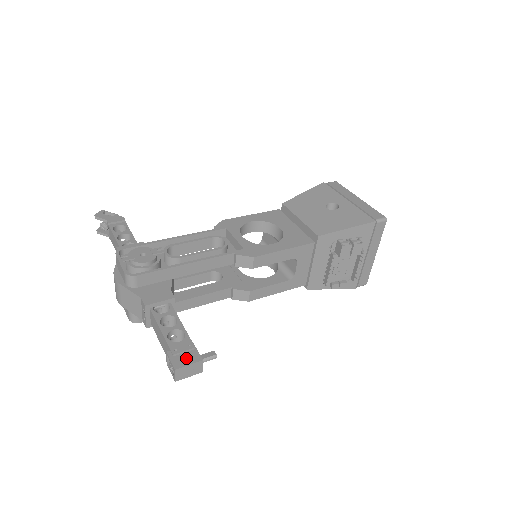
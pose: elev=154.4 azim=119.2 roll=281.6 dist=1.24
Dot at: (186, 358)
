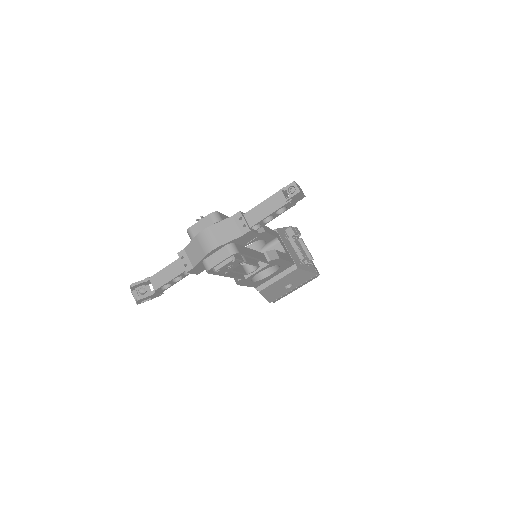
Dot at: occluded
